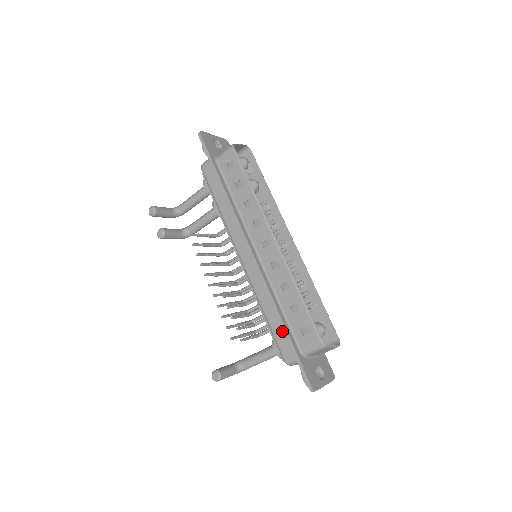
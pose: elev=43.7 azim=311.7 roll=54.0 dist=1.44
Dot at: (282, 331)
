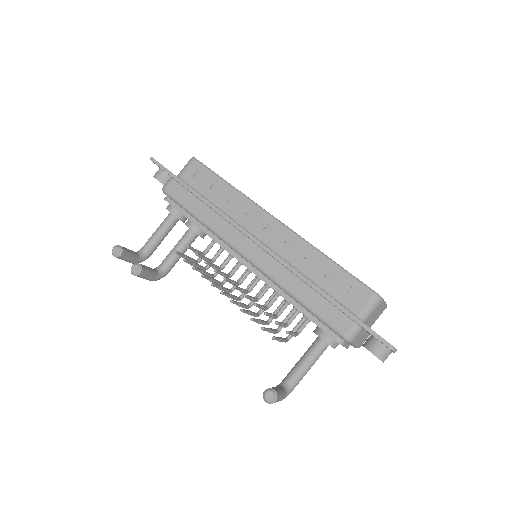
Dot at: (327, 305)
